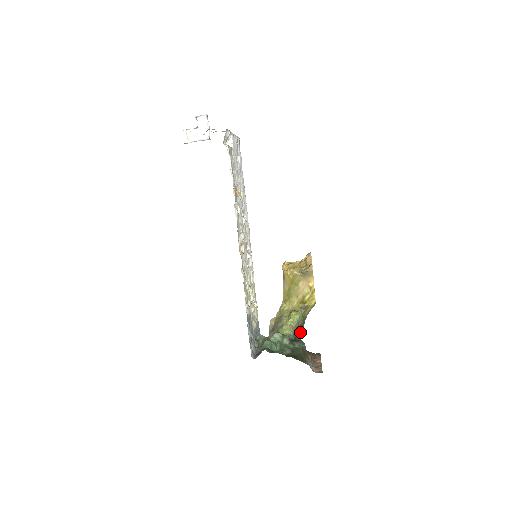
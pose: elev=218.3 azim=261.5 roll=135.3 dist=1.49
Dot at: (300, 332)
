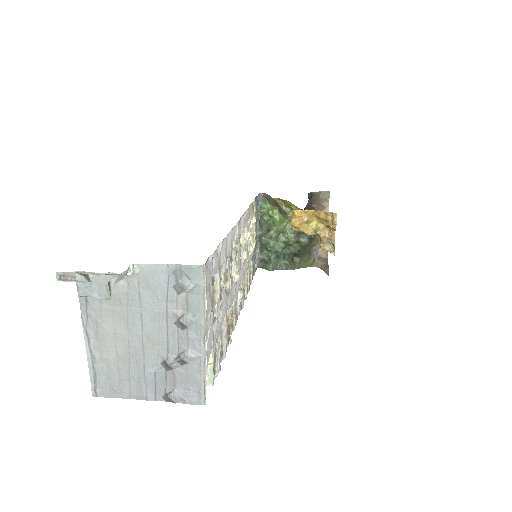
Dot at: occluded
